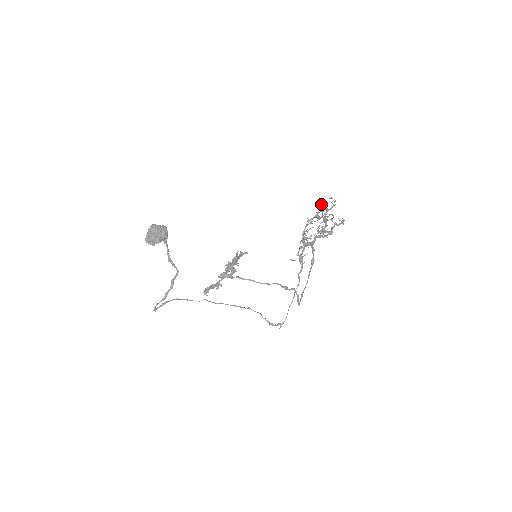
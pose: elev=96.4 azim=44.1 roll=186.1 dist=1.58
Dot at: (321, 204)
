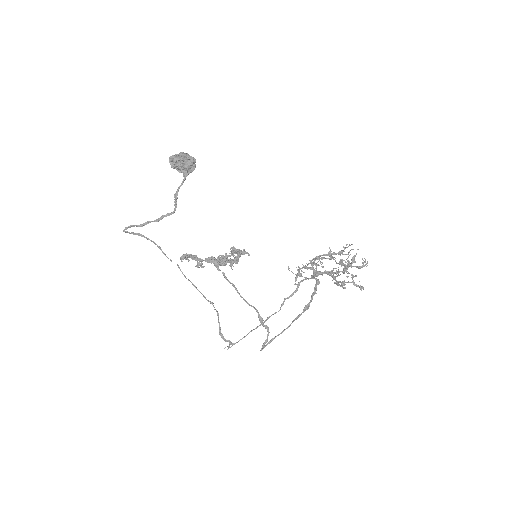
Dot at: (352, 249)
